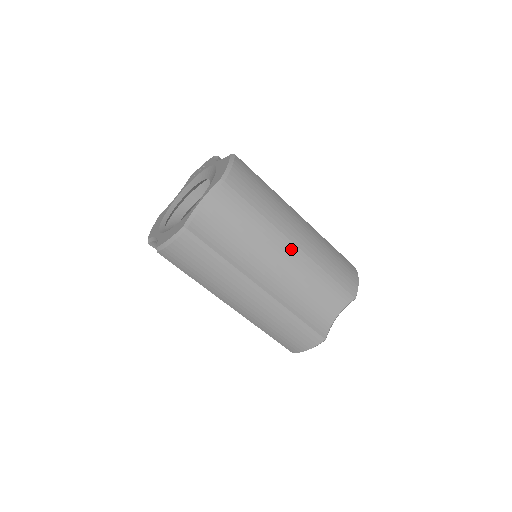
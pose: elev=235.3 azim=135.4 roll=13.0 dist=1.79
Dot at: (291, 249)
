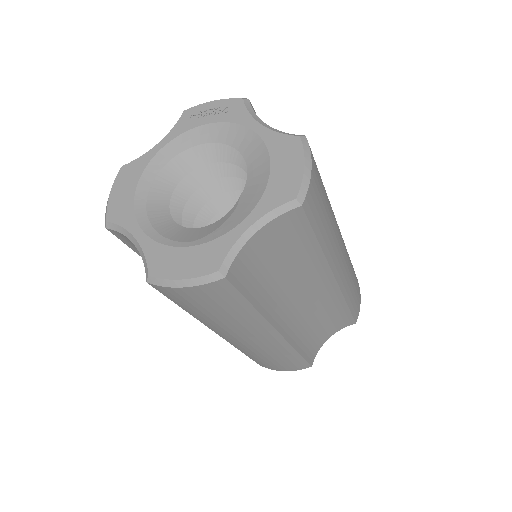
Dot at: (327, 282)
